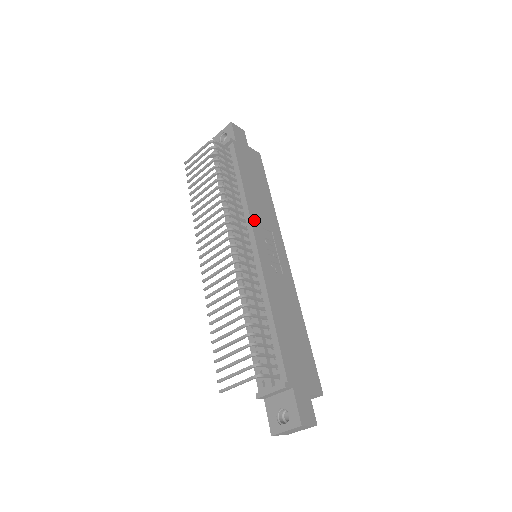
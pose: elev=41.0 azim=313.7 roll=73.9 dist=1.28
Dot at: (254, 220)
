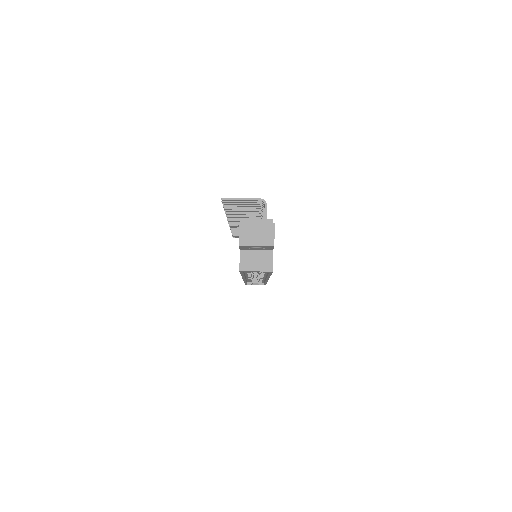
Dot at: occluded
